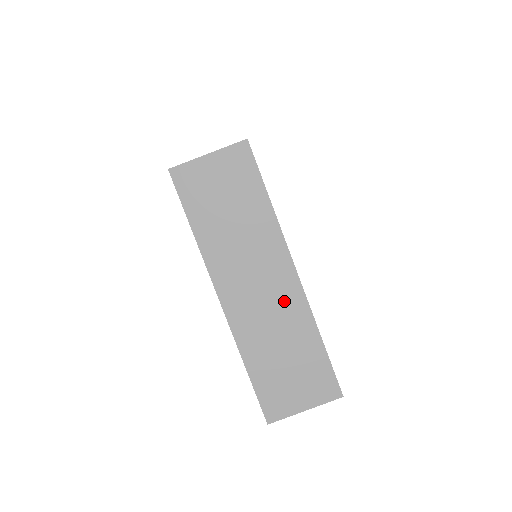
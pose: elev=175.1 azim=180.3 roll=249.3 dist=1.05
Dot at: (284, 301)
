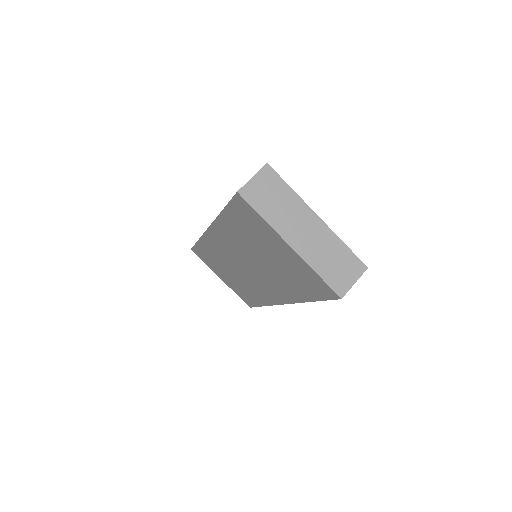
Dot at: (320, 233)
